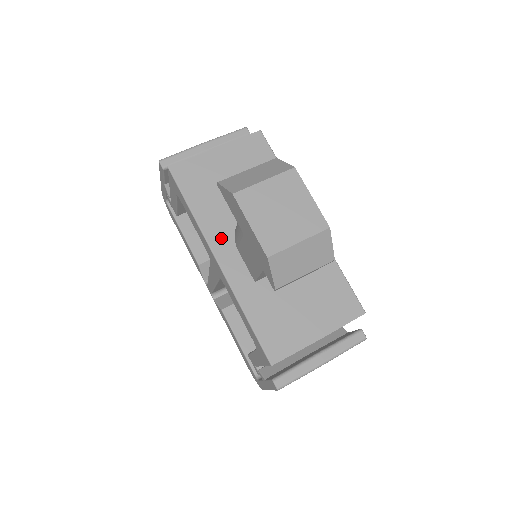
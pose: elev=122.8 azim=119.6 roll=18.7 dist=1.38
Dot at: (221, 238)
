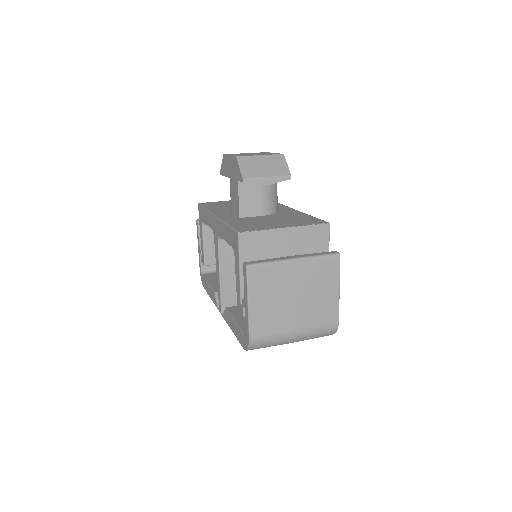
Dot at: (222, 212)
